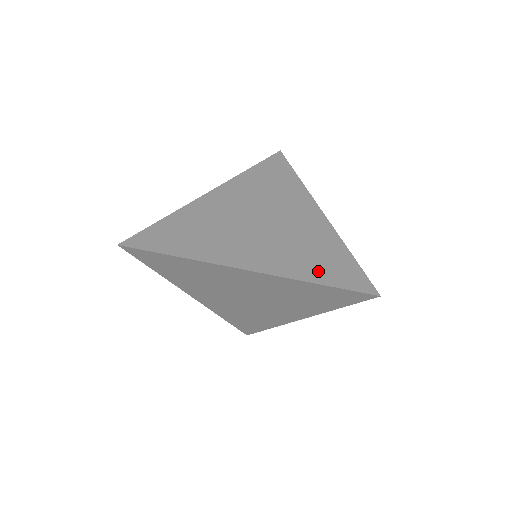
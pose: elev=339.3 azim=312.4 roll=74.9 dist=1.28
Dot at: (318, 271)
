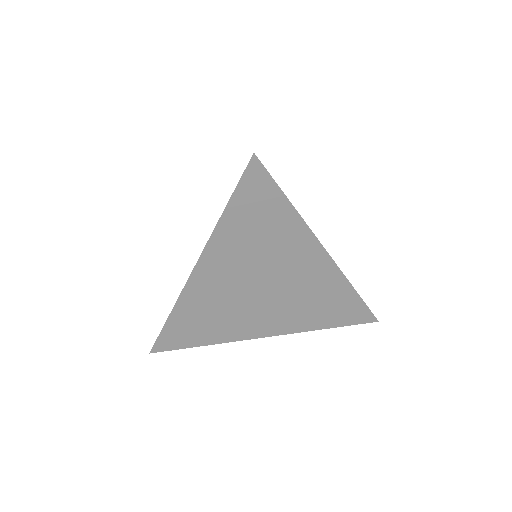
Dot at: occluded
